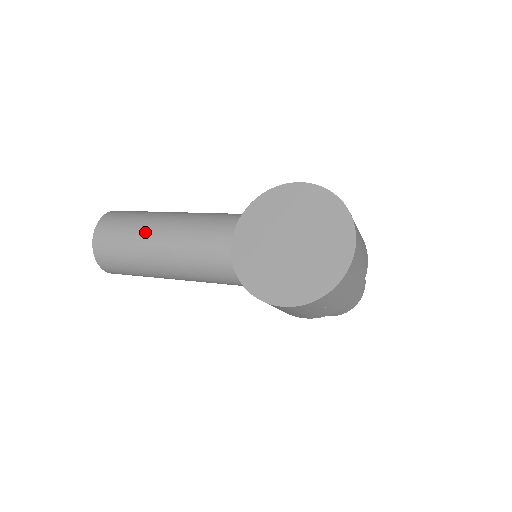
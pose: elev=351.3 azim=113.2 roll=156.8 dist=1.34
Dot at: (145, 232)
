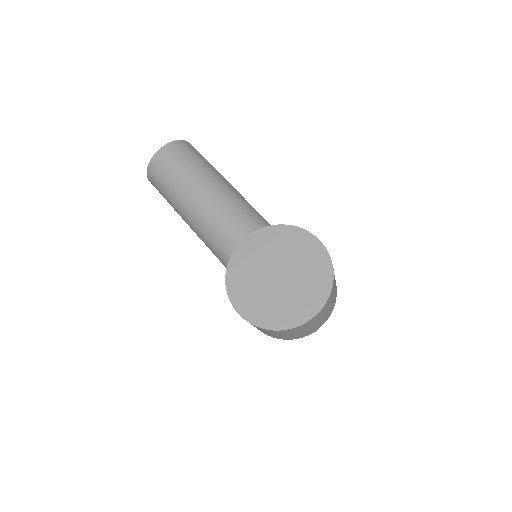
Dot at: (193, 181)
